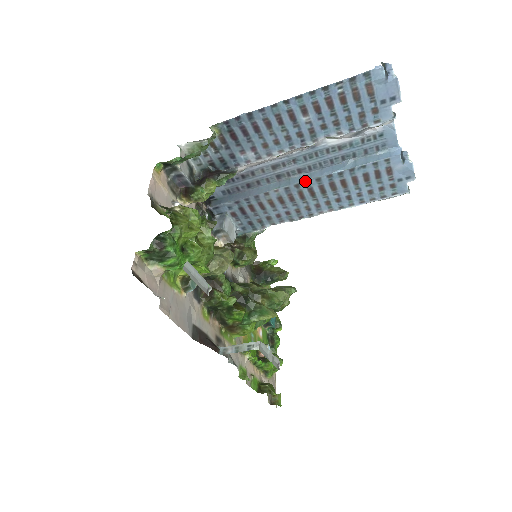
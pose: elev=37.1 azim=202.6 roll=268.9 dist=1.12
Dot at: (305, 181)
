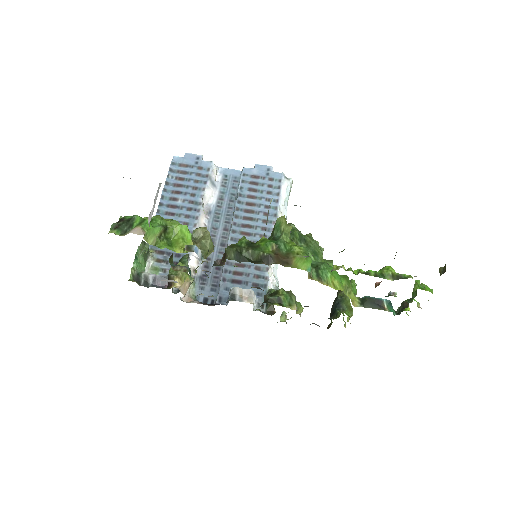
Dot at: (233, 225)
